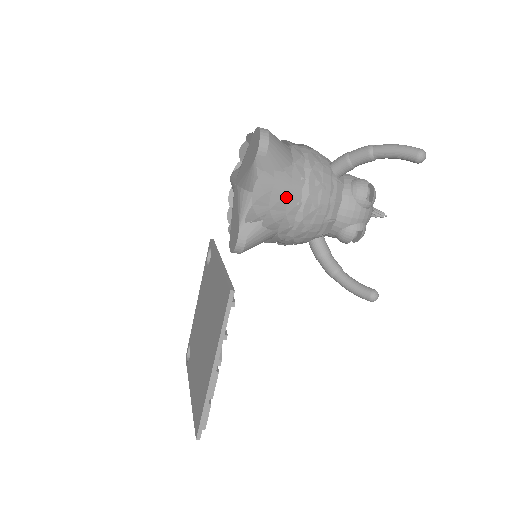
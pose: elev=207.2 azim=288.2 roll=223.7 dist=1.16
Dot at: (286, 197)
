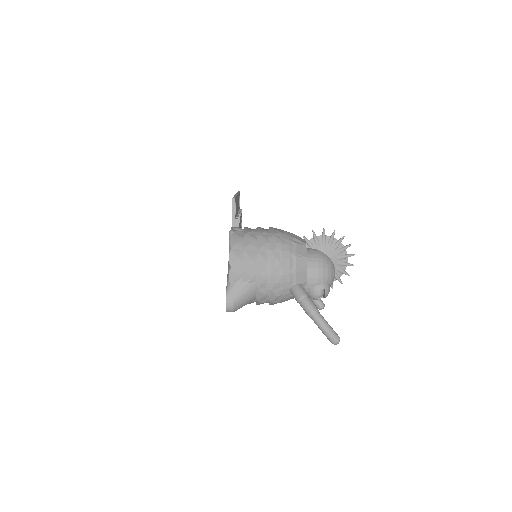
Dot at: occluded
